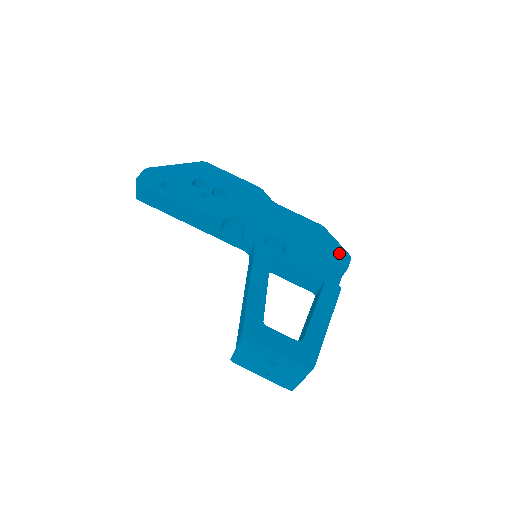
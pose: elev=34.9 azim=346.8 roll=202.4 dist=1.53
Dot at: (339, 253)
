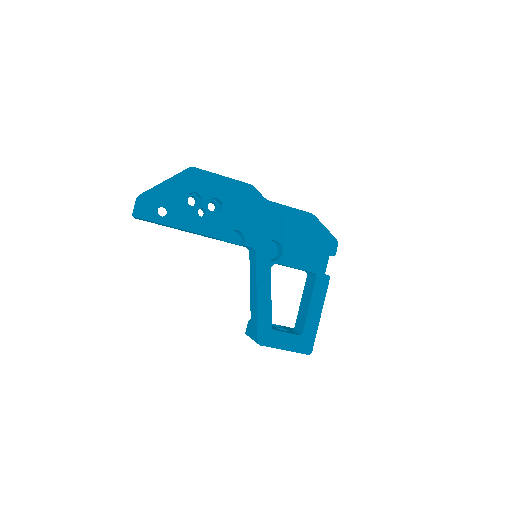
Dot at: (328, 241)
